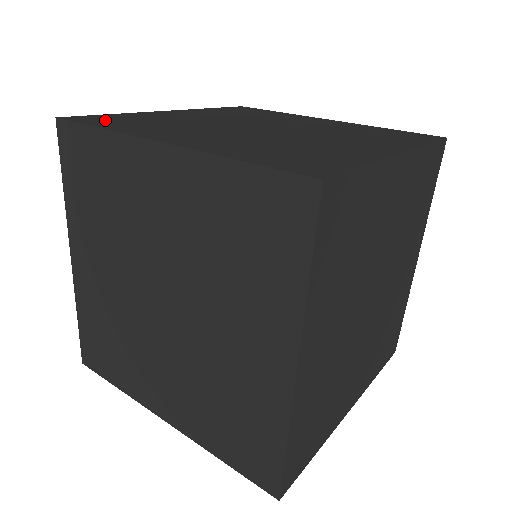
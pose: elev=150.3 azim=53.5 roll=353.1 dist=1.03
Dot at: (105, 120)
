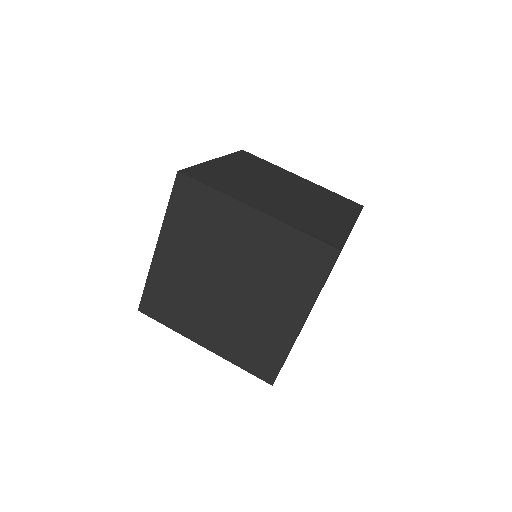
Dot at: (157, 307)
